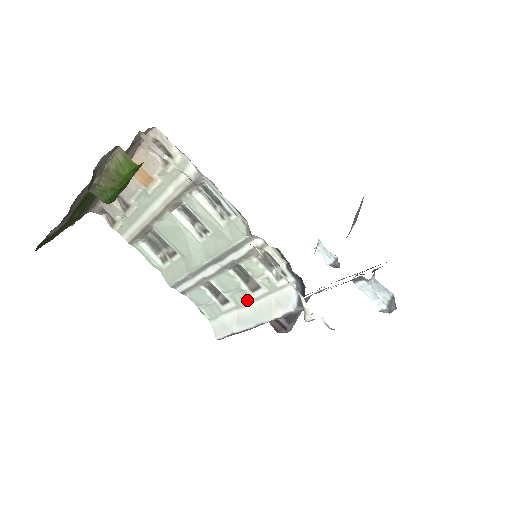
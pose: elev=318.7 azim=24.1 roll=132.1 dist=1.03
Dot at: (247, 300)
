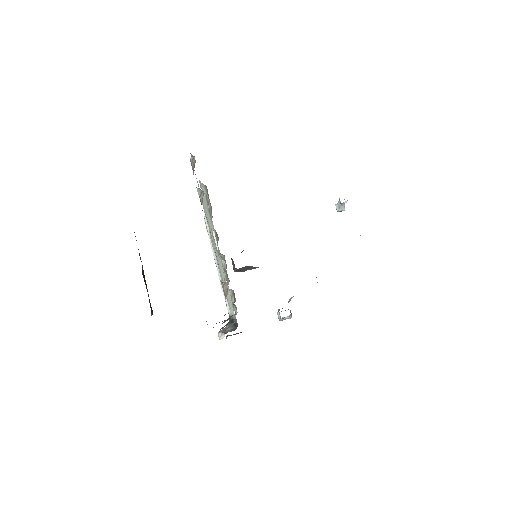
Dot at: occluded
